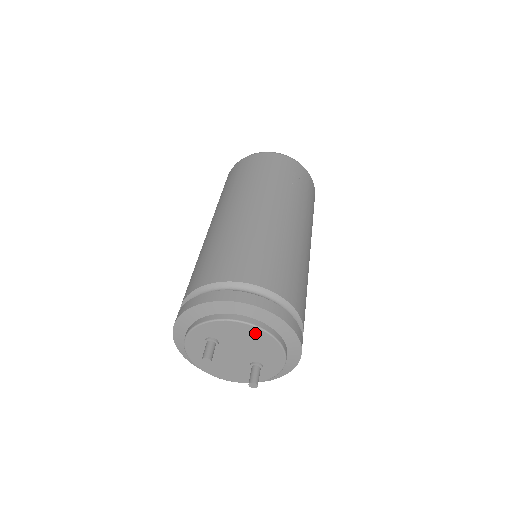
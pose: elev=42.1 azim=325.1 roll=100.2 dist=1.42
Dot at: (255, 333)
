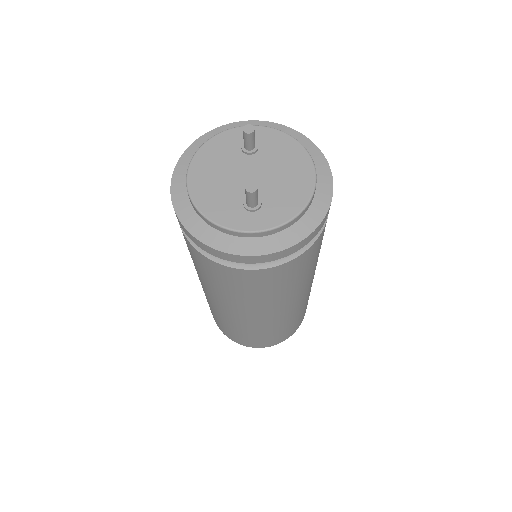
Dot at: (304, 168)
